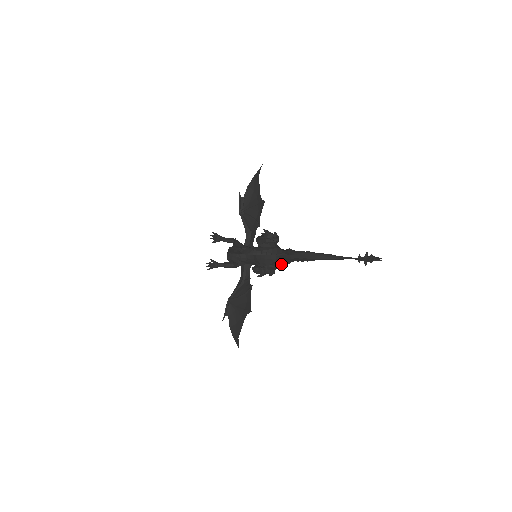
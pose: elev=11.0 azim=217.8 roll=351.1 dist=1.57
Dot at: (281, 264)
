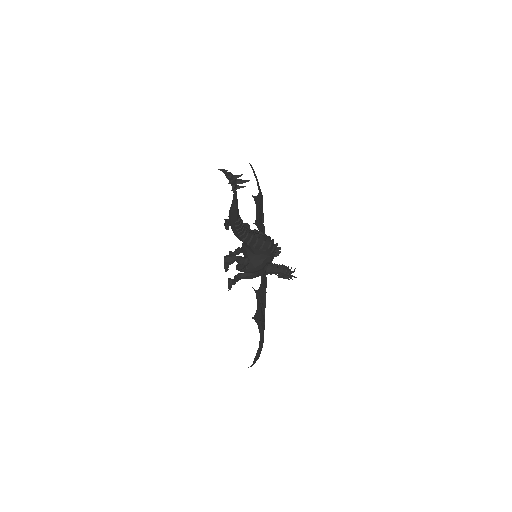
Dot at: (252, 249)
